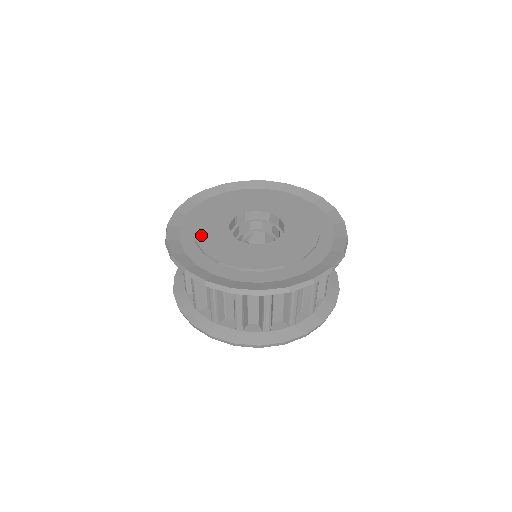
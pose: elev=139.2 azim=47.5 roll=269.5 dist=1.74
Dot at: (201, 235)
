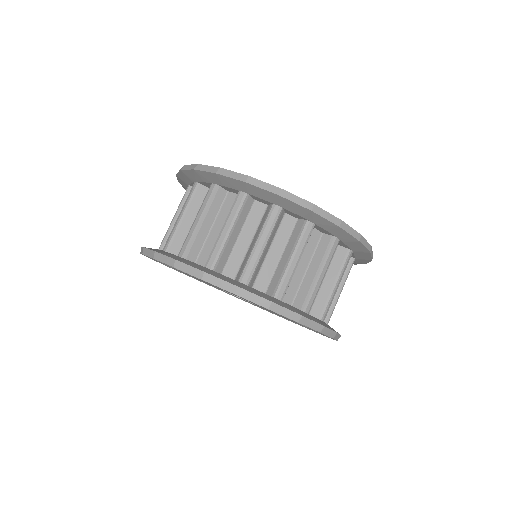
Dot at: occluded
